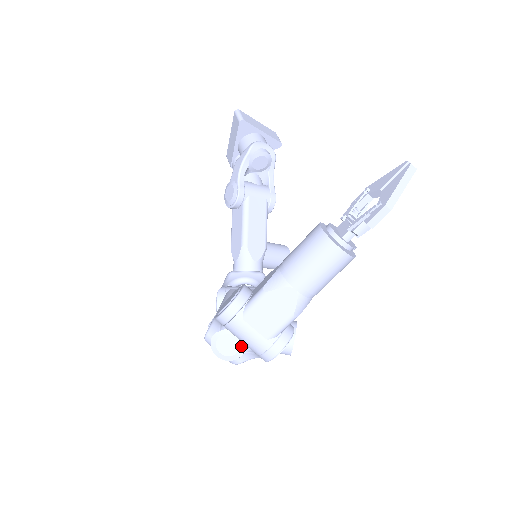
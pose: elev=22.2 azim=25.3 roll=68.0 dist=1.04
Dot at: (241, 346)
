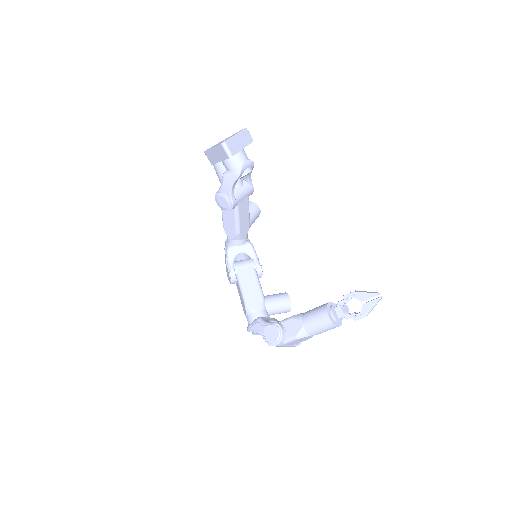
Dot at: occluded
